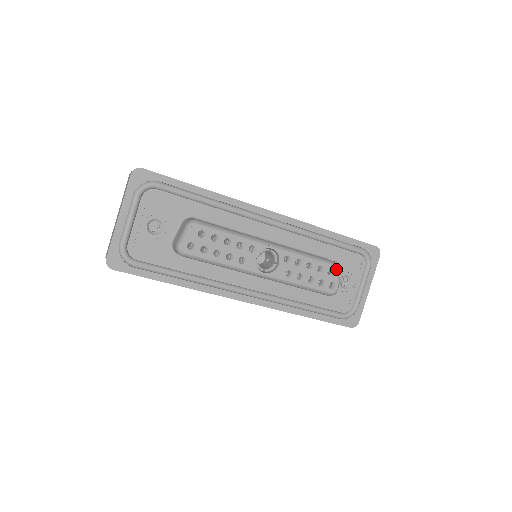
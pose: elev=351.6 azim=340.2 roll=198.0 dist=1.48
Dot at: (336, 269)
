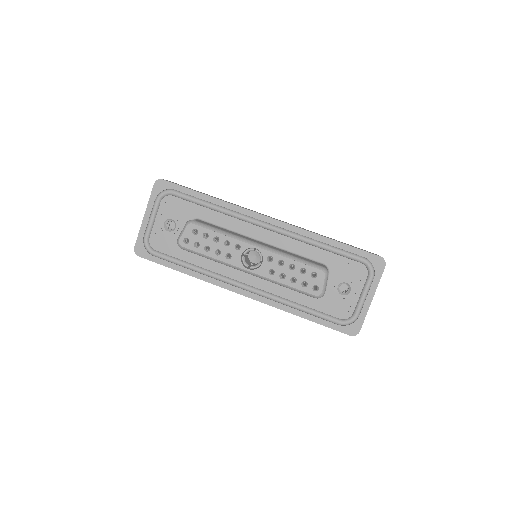
Dot at: (320, 273)
